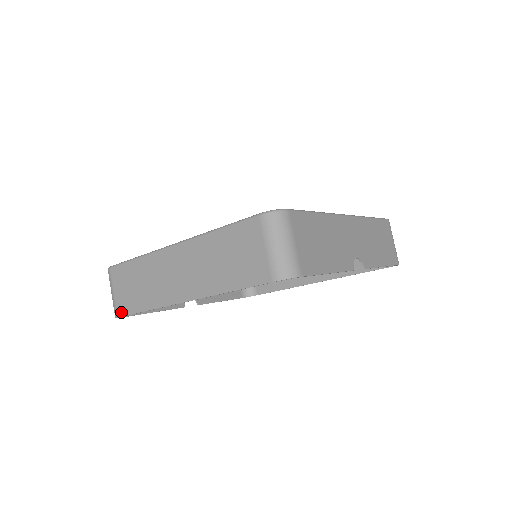
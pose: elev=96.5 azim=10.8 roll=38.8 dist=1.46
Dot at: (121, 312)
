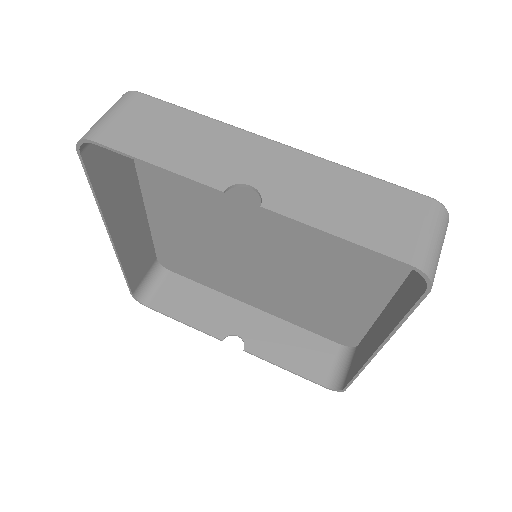
Dot at: (132, 287)
